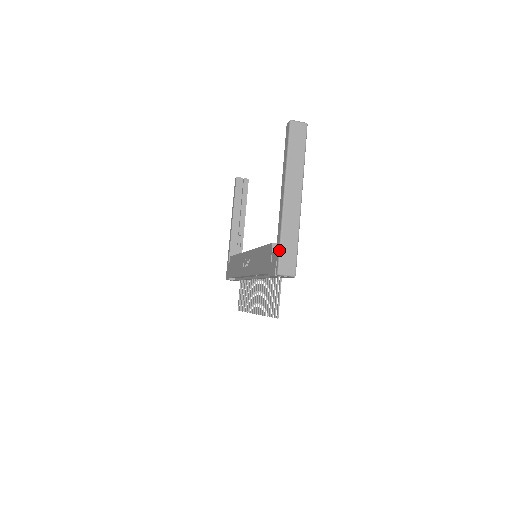
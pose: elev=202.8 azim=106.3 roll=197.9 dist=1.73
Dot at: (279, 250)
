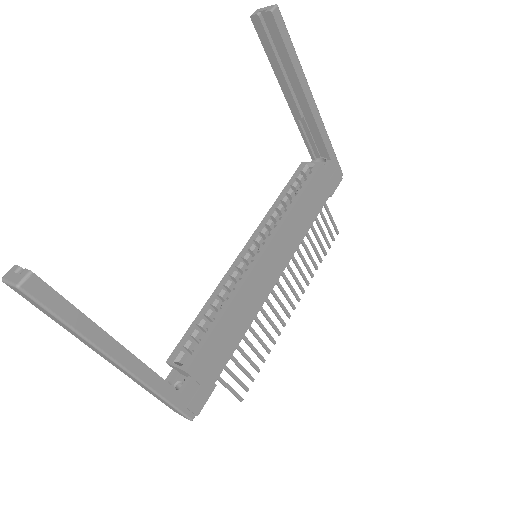
Dot at: occluded
